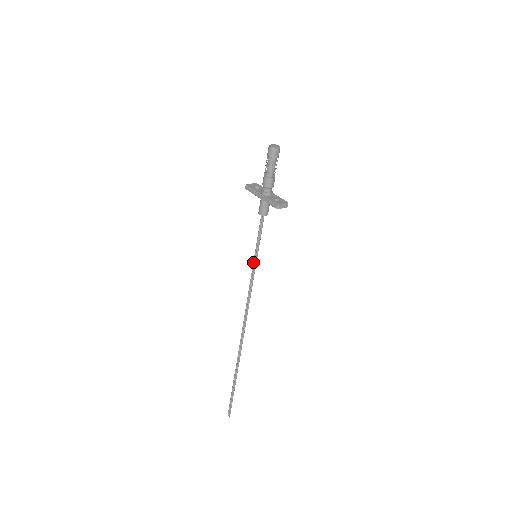
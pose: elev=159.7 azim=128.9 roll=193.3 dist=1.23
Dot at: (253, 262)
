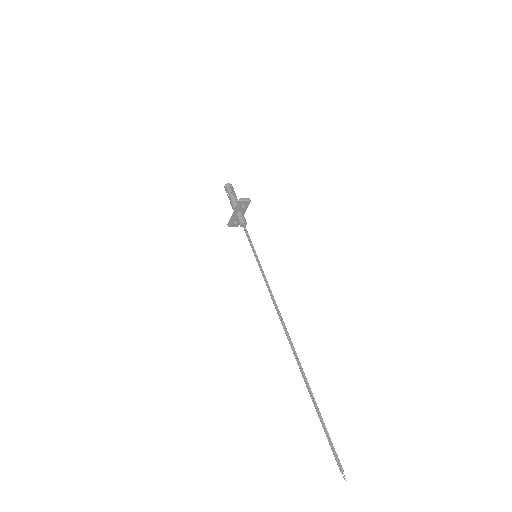
Dot at: (257, 262)
